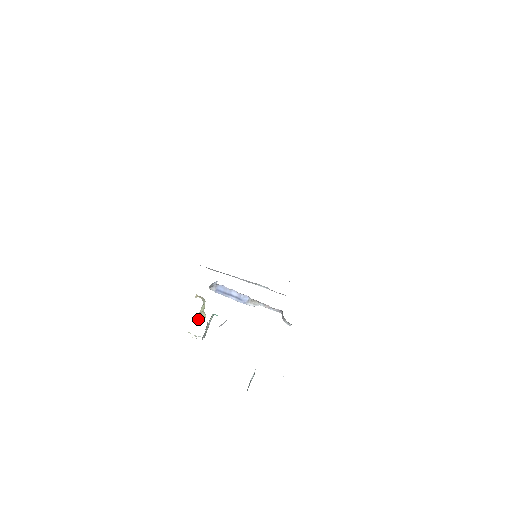
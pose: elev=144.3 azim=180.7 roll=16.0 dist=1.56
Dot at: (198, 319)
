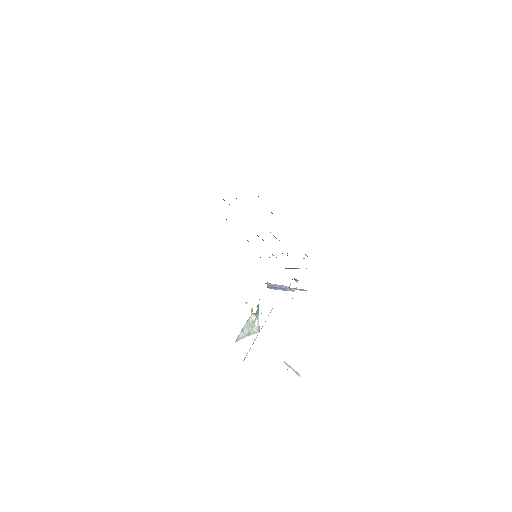
Dot at: occluded
